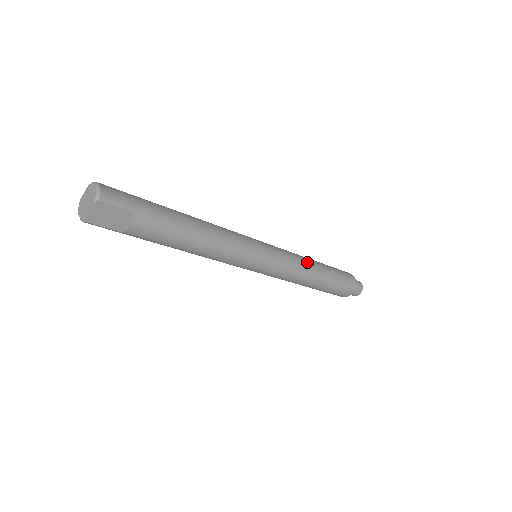
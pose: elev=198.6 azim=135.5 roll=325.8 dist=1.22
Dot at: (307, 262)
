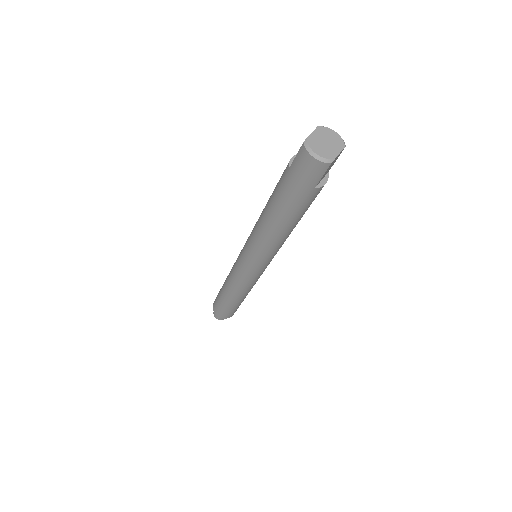
Dot at: occluded
